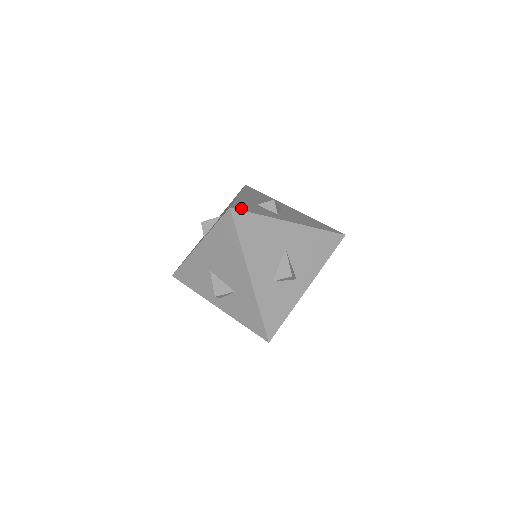
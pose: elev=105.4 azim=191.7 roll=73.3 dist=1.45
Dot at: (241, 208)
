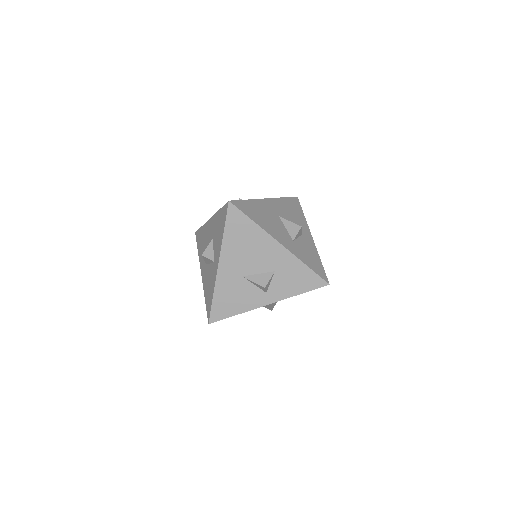
Dot at: occluded
